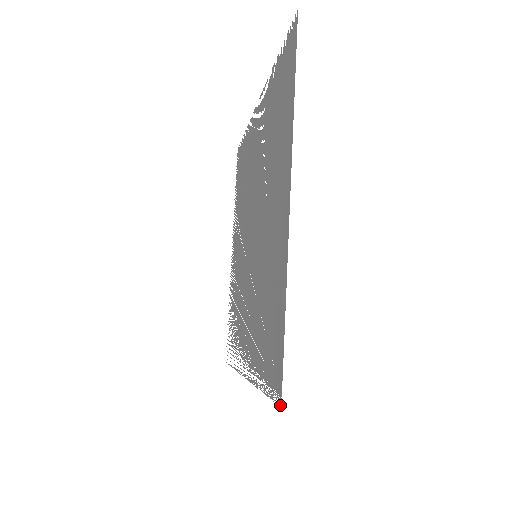
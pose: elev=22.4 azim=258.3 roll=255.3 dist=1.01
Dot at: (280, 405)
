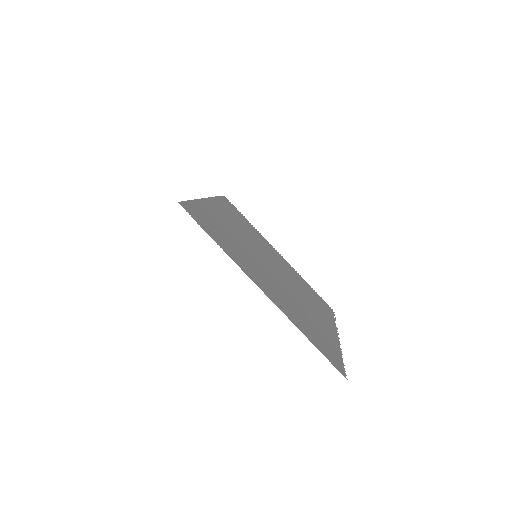
Dot at: occluded
